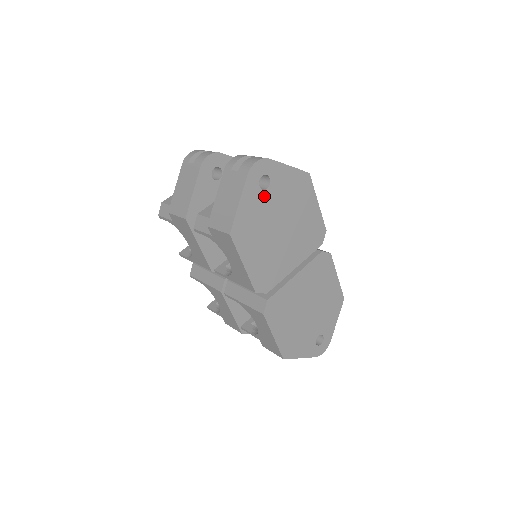
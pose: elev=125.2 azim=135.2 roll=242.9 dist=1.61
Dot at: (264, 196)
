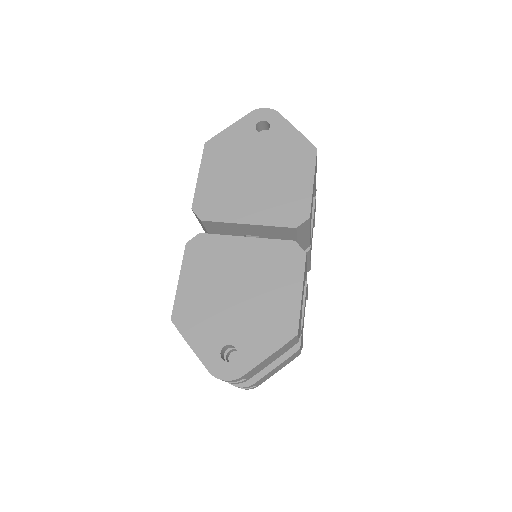
Dot at: (256, 136)
